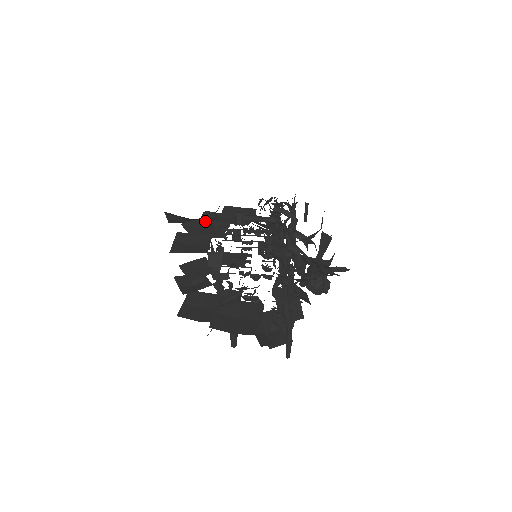
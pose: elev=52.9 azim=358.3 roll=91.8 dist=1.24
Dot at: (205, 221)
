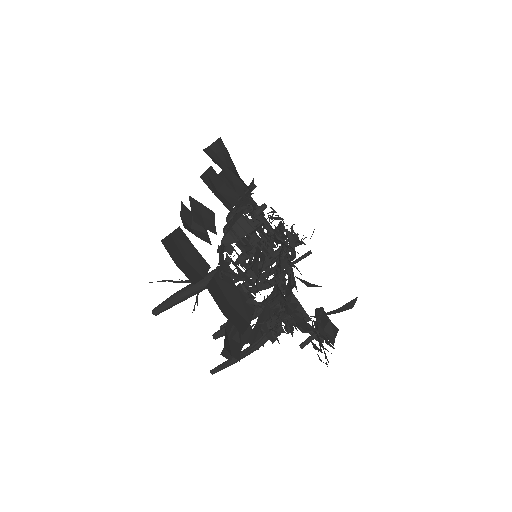
Dot at: (240, 182)
